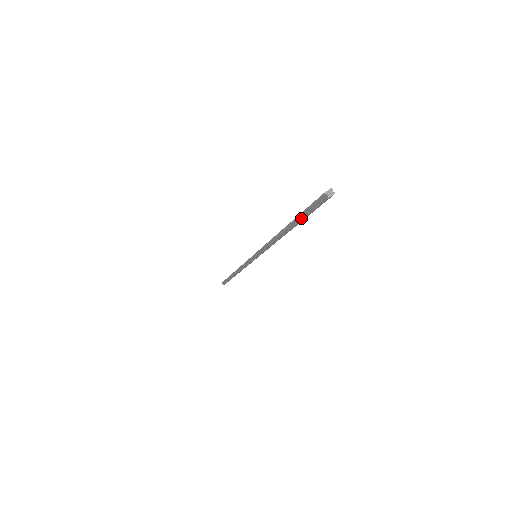
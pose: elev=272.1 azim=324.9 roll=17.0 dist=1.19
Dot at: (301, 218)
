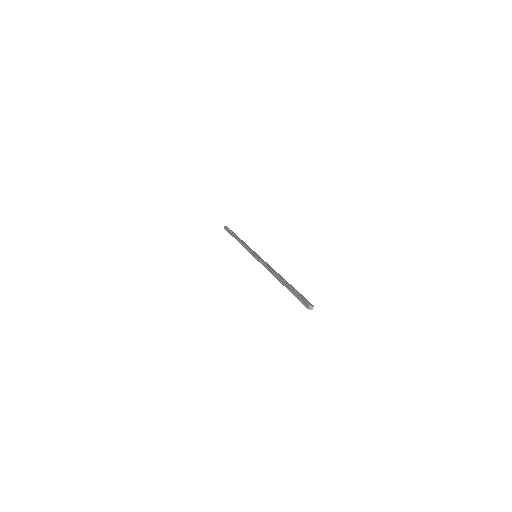
Dot at: (291, 291)
